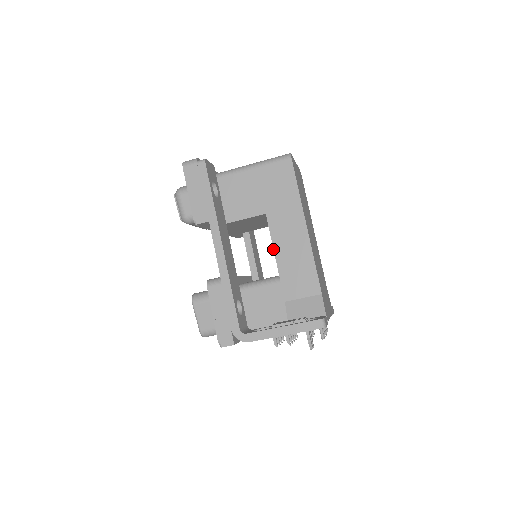
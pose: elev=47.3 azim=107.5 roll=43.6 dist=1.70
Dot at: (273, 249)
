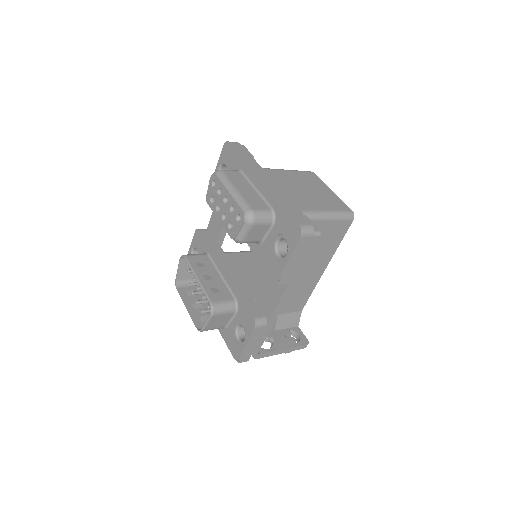
Dot at: (295, 282)
